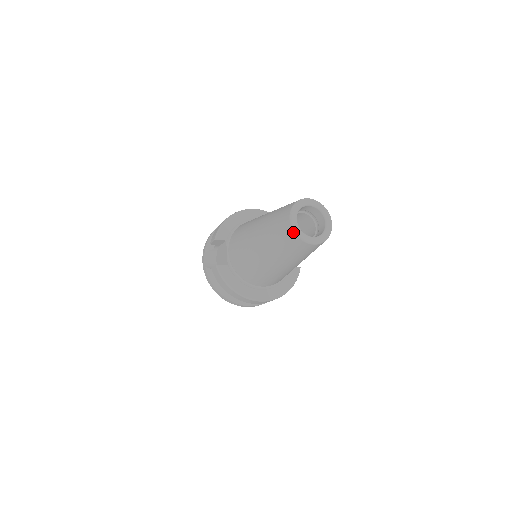
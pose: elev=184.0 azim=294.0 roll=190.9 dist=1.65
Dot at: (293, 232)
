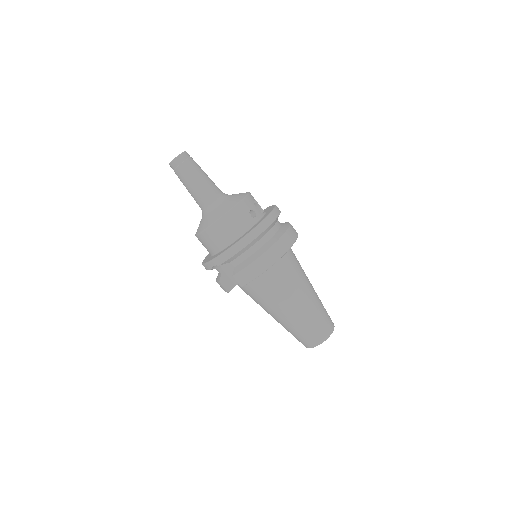
Dot at: occluded
